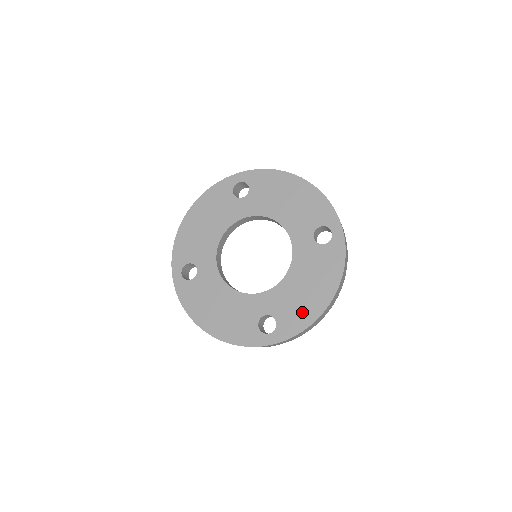
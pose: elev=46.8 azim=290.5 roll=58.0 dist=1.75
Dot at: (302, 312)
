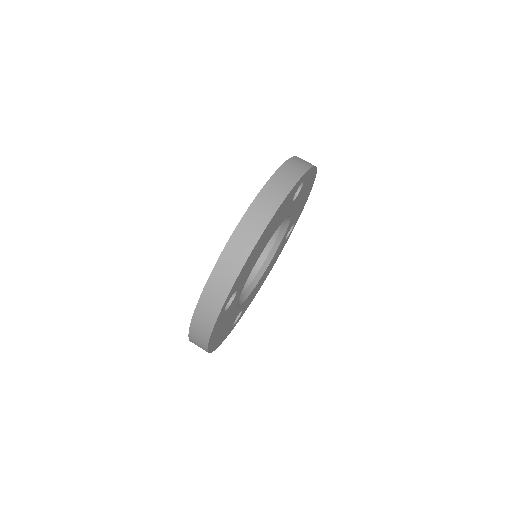
Dot at: occluded
